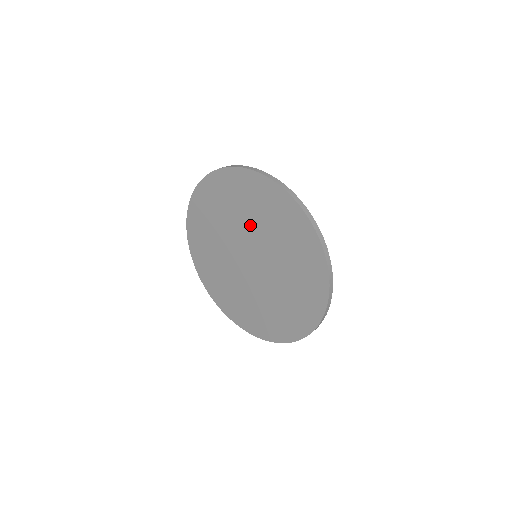
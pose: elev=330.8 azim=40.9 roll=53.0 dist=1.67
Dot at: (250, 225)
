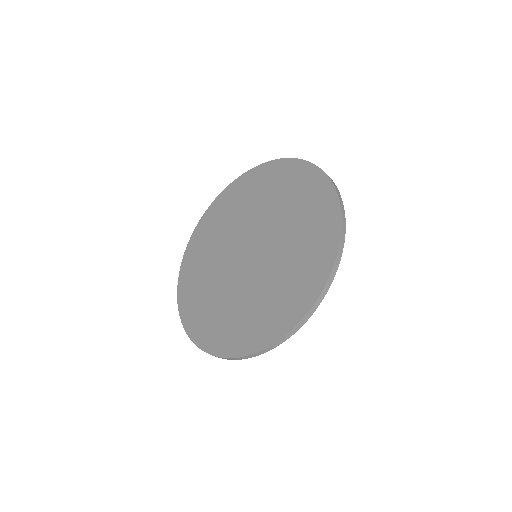
Dot at: (262, 212)
